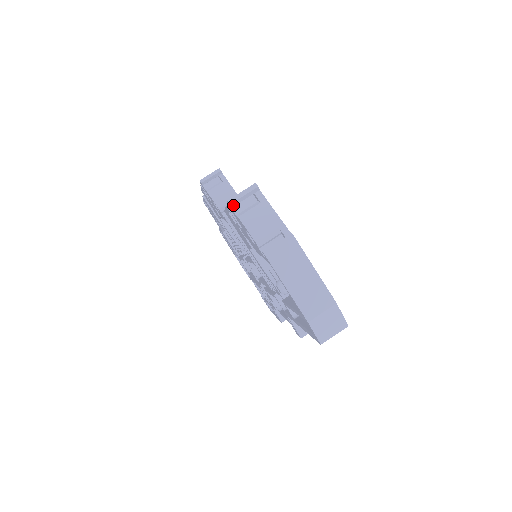
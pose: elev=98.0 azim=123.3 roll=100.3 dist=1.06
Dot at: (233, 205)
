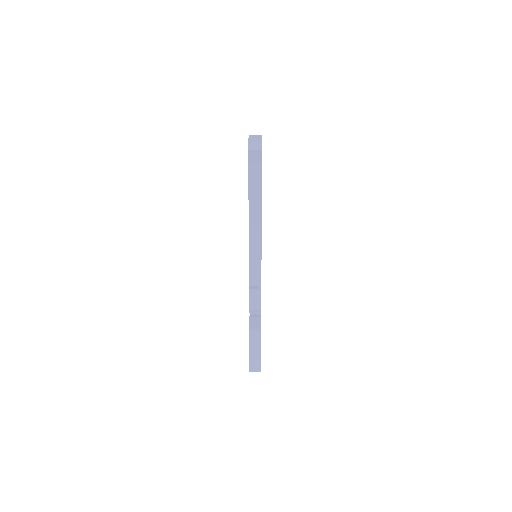
Dot at: occluded
